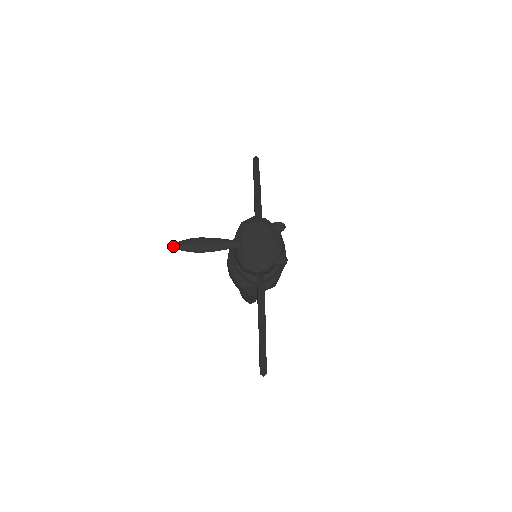
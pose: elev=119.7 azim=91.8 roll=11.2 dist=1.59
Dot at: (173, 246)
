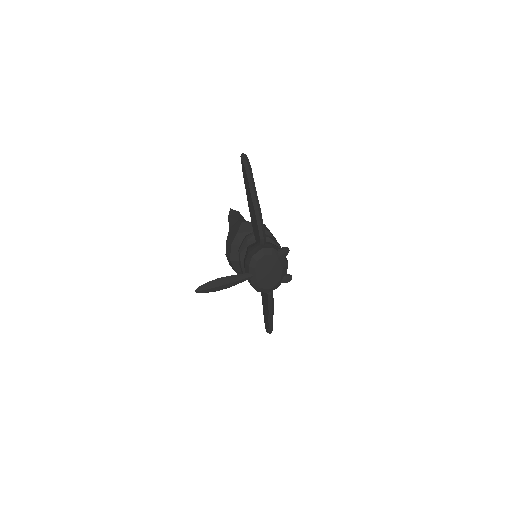
Dot at: (196, 292)
